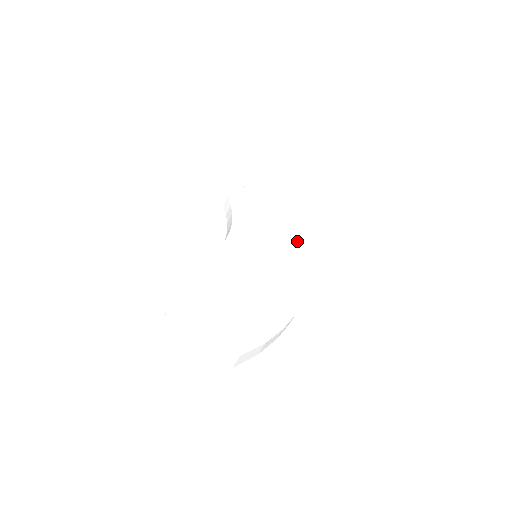
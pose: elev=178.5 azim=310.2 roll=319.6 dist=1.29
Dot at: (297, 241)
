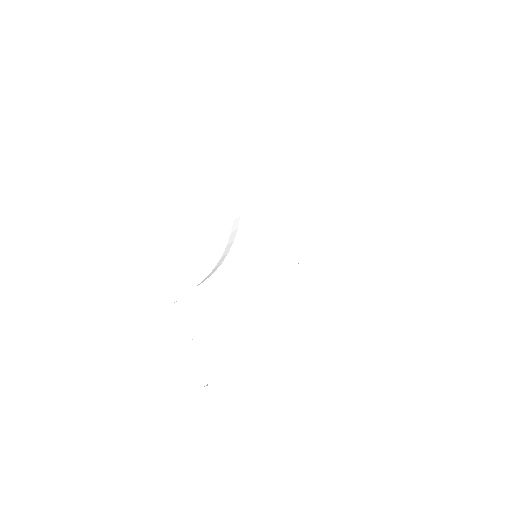
Dot at: (291, 232)
